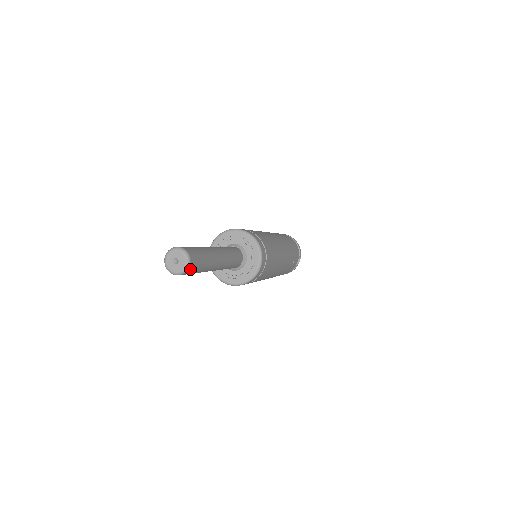
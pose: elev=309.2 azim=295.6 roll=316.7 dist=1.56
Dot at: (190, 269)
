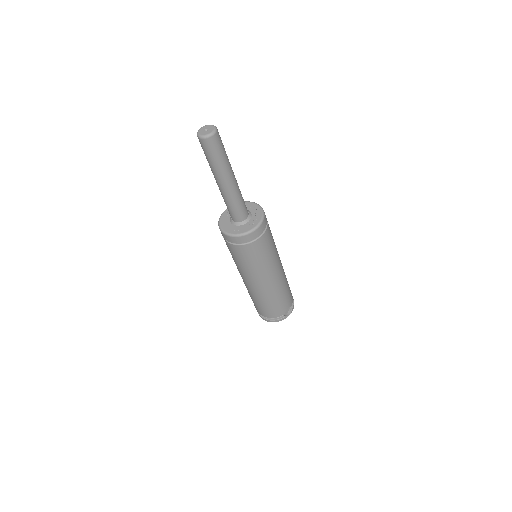
Dot at: (213, 140)
